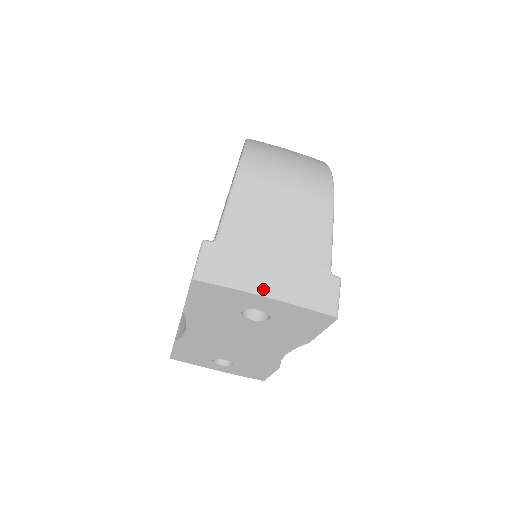
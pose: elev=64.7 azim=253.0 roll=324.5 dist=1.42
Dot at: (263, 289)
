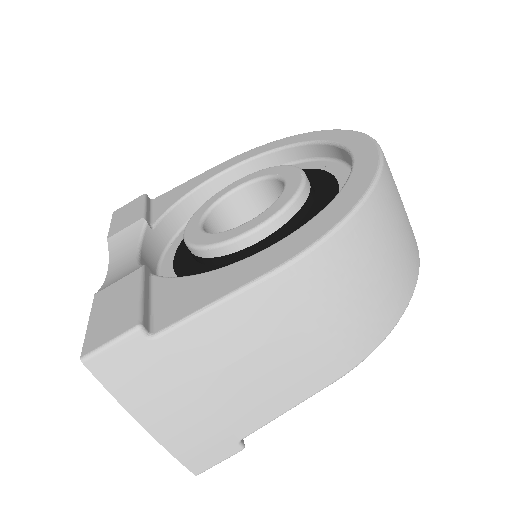
Dot at: (149, 420)
